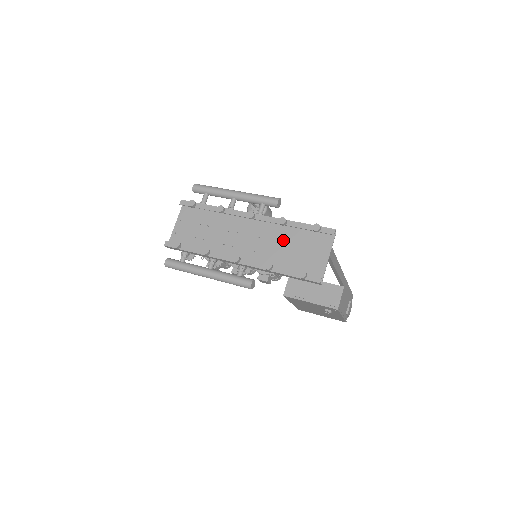
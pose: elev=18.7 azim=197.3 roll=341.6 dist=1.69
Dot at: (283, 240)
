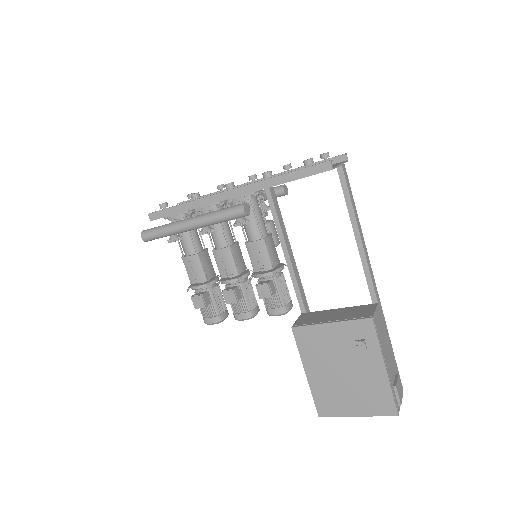
Dot at: occluded
